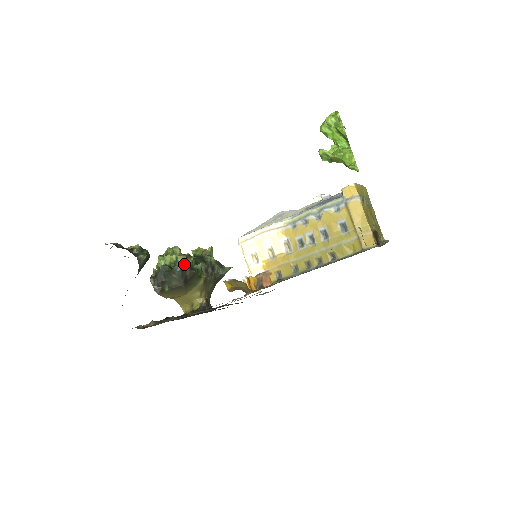
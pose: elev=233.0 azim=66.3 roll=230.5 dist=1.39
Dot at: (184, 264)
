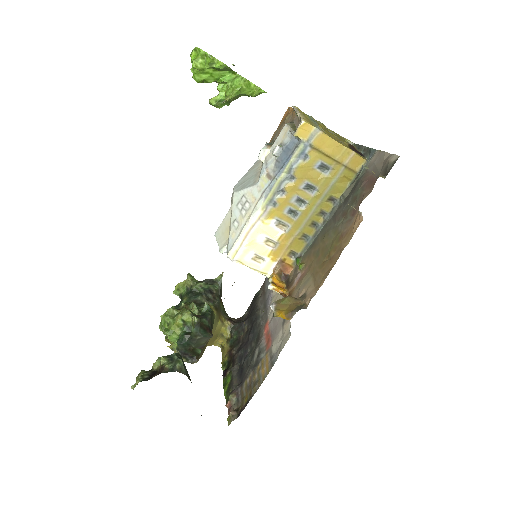
Dot at: (198, 321)
